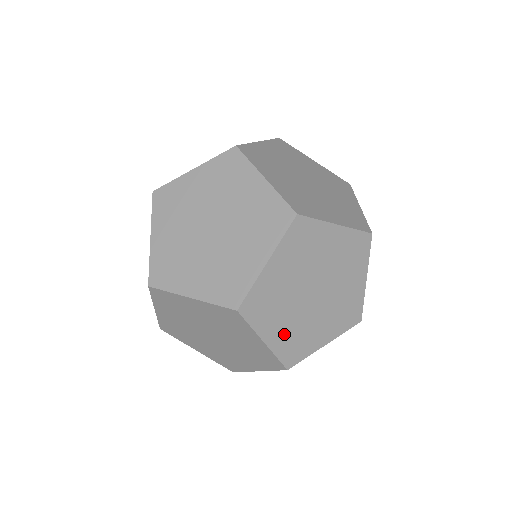
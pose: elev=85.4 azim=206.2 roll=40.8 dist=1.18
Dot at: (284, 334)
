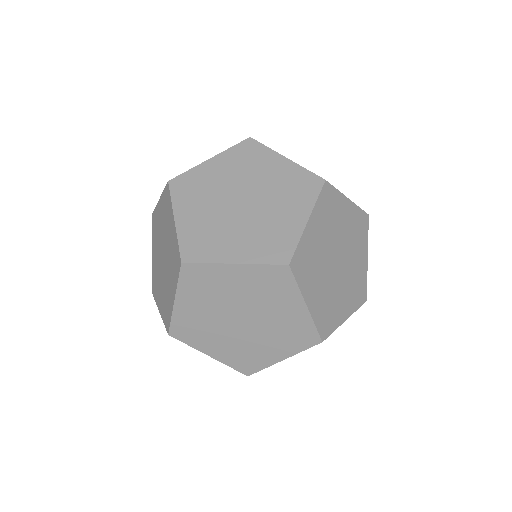
Dot at: occluded
